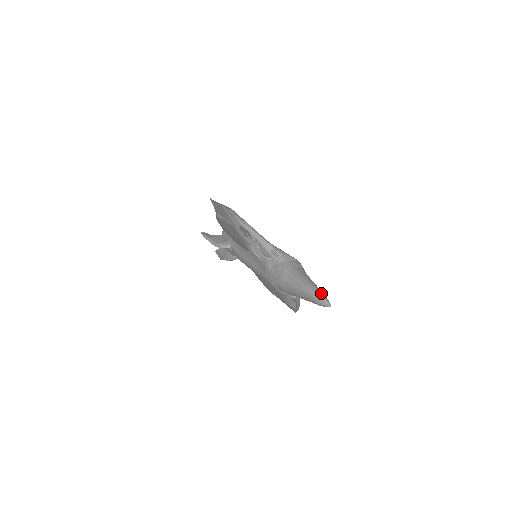
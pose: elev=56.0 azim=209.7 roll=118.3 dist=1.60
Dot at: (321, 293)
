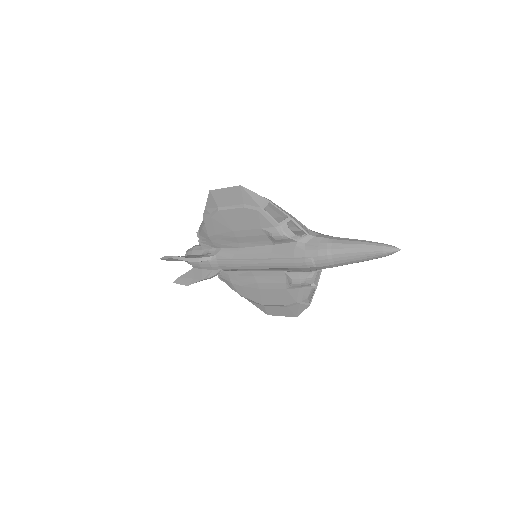
Dot at: (383, 243)
